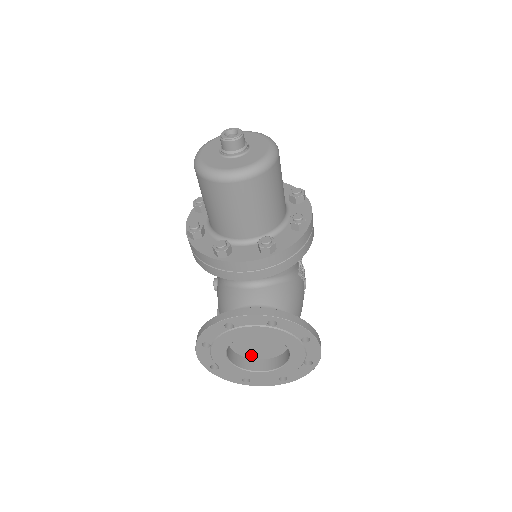
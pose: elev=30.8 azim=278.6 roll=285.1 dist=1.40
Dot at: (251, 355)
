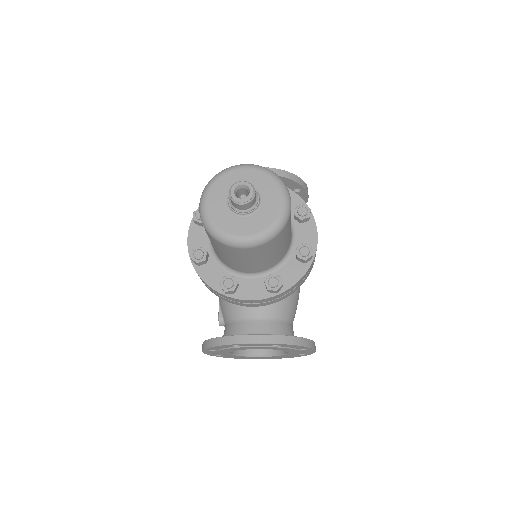
Dot at: occluded
